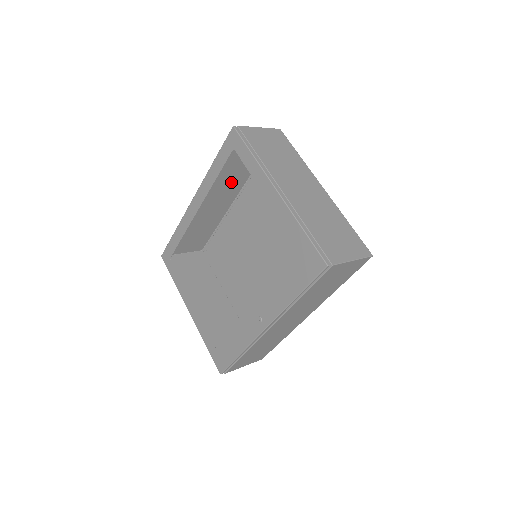
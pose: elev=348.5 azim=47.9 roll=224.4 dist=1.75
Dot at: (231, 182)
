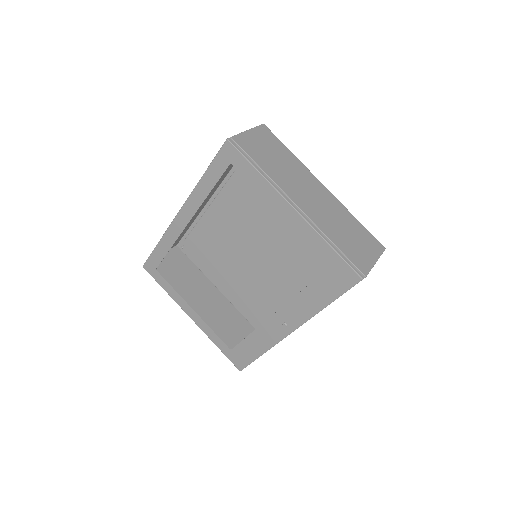
Dot at: occluded
